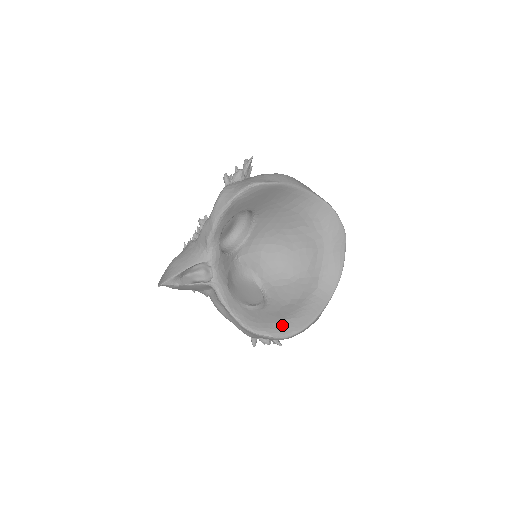
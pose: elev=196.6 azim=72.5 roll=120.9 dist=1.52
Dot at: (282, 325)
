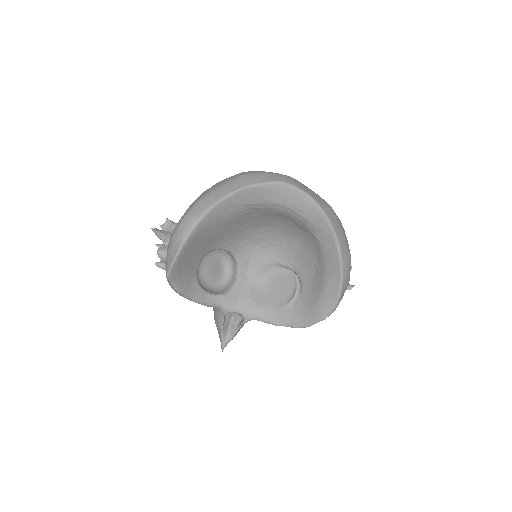
Dot at: (322, 303)
